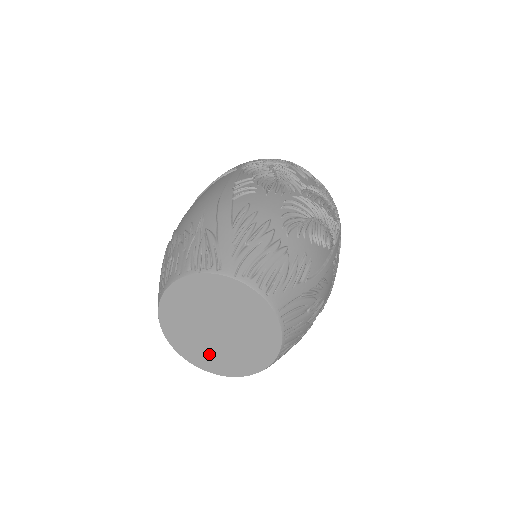
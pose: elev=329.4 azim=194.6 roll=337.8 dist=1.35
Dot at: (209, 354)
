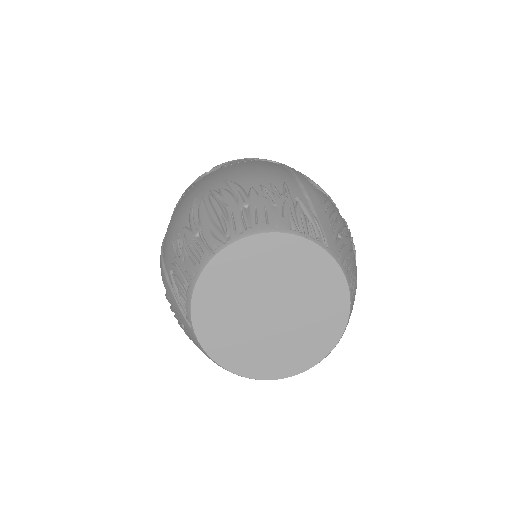
Dot at: (232, 336)
